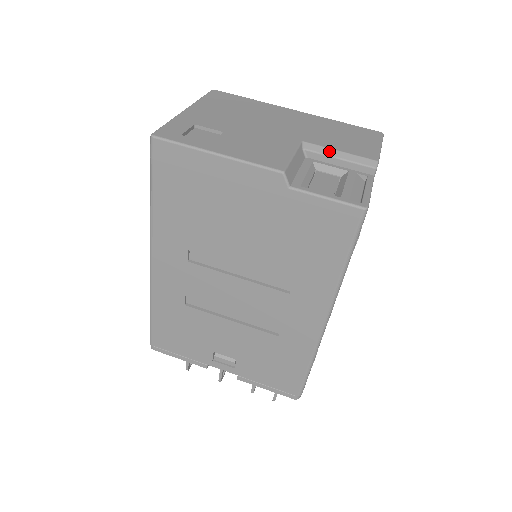
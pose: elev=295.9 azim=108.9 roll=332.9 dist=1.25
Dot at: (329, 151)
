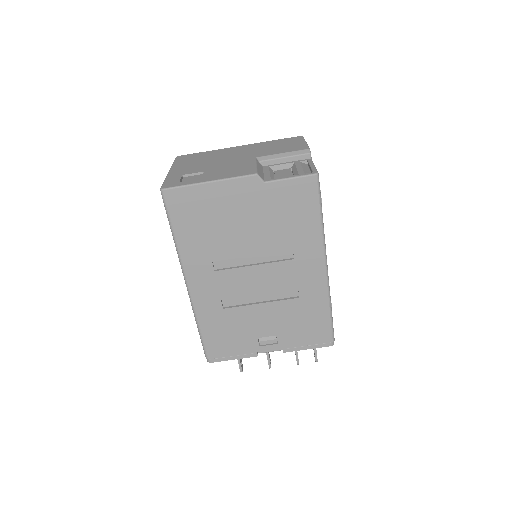
Dot at: (276, 156)
